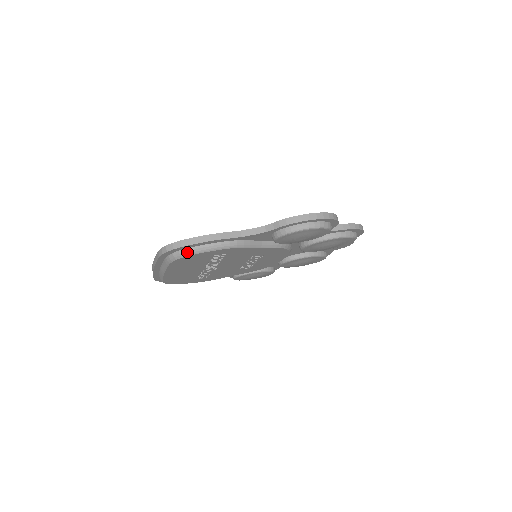
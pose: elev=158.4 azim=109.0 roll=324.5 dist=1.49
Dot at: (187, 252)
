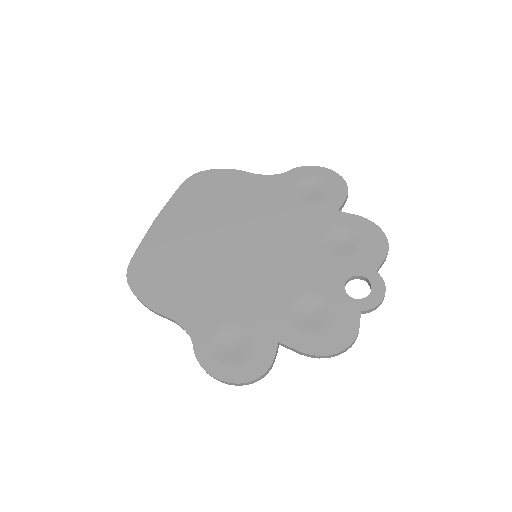
Dot at: occluded
